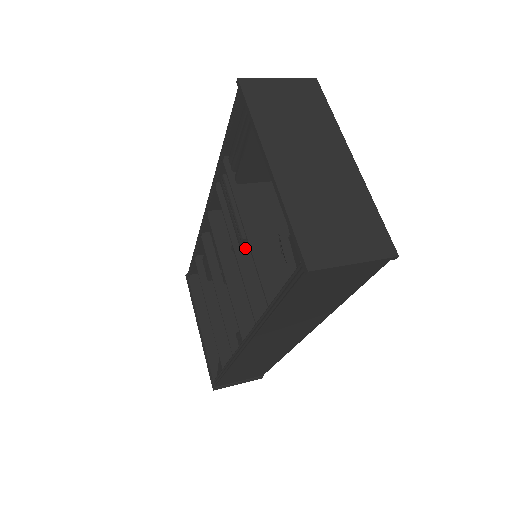
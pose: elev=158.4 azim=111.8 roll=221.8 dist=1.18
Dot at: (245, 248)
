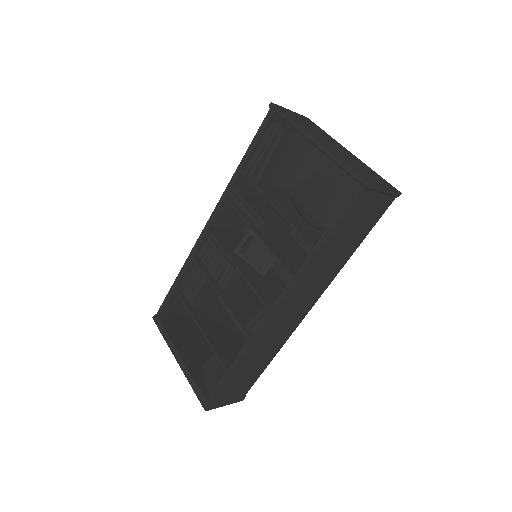
Dot at: (263, 234)
